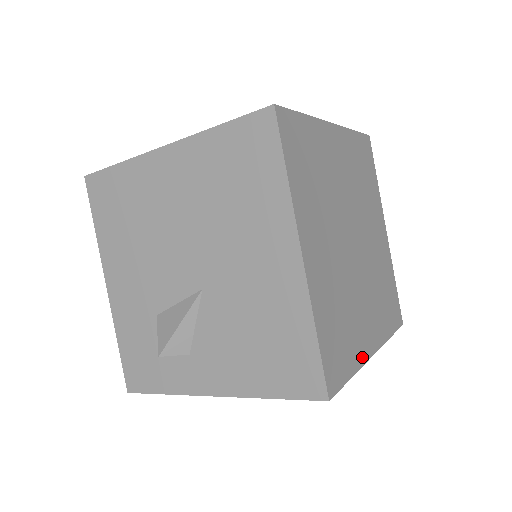
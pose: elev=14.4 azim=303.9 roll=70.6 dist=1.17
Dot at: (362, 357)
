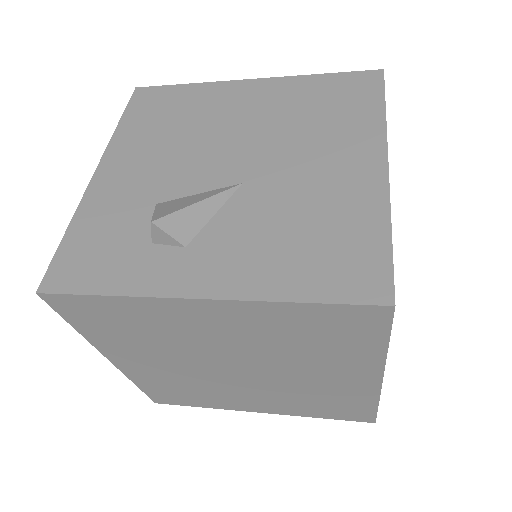
Dot at: occluded
